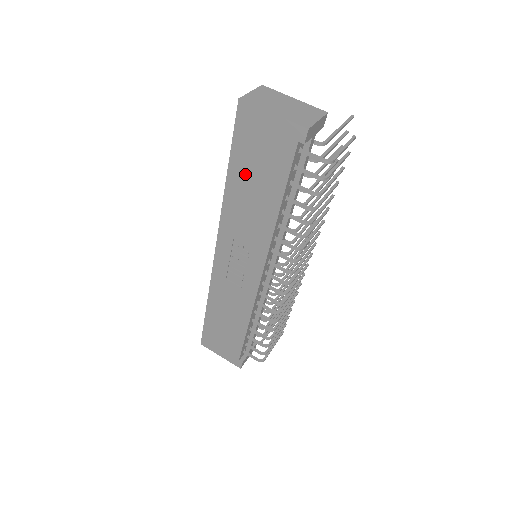
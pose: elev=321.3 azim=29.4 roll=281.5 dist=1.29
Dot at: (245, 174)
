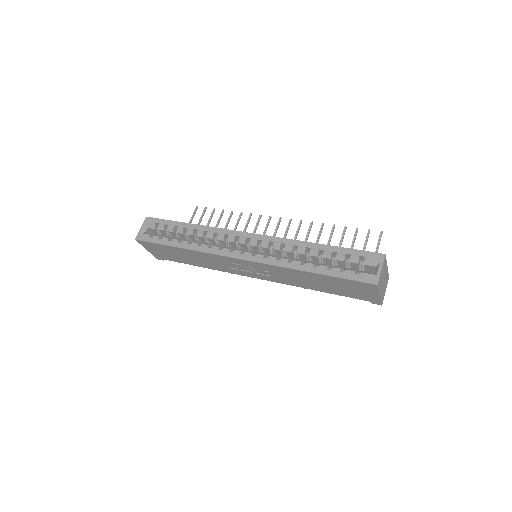
Dot at: (325, 281)
